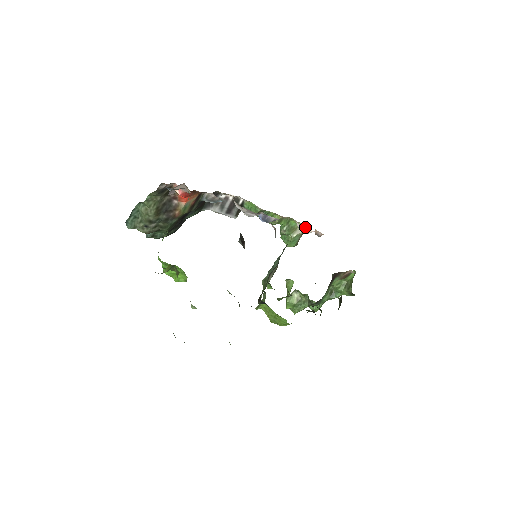
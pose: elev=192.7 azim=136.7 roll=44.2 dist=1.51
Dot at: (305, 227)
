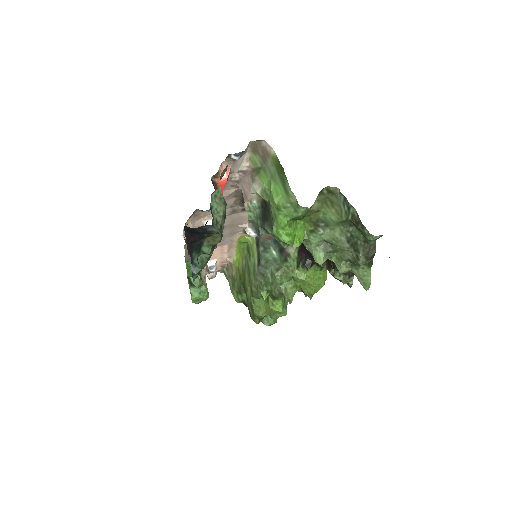
Dot at: occluded
